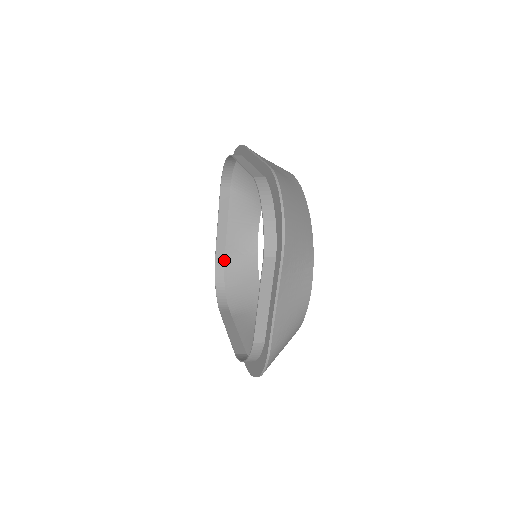
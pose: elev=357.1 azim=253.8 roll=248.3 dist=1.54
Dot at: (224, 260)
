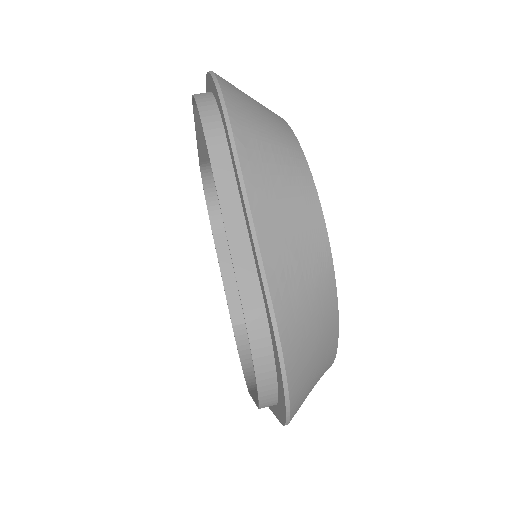
Dot at: occluded
